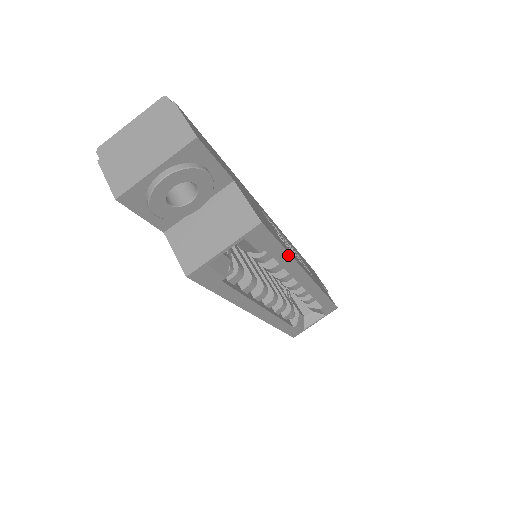
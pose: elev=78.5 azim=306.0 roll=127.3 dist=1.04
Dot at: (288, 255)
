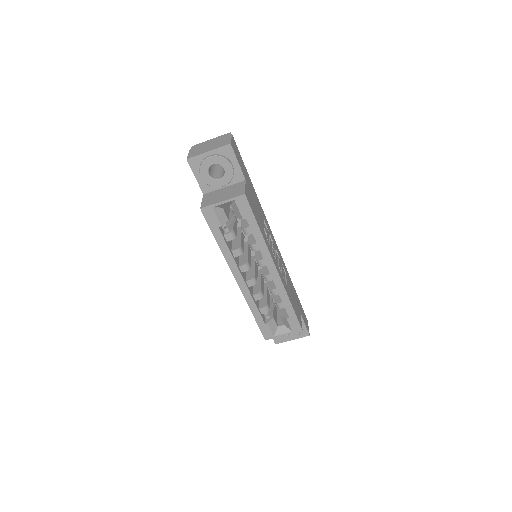
Dot at: (261, 234)
